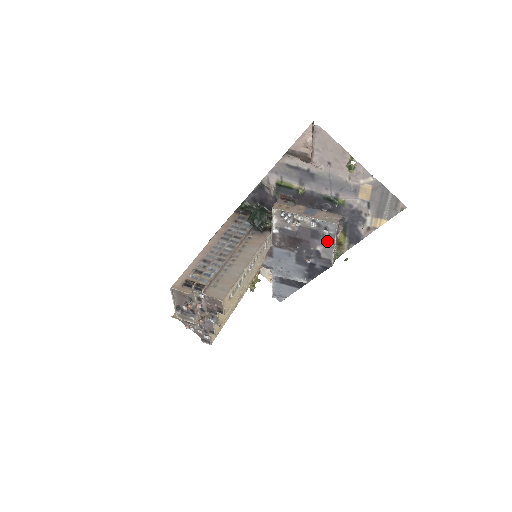
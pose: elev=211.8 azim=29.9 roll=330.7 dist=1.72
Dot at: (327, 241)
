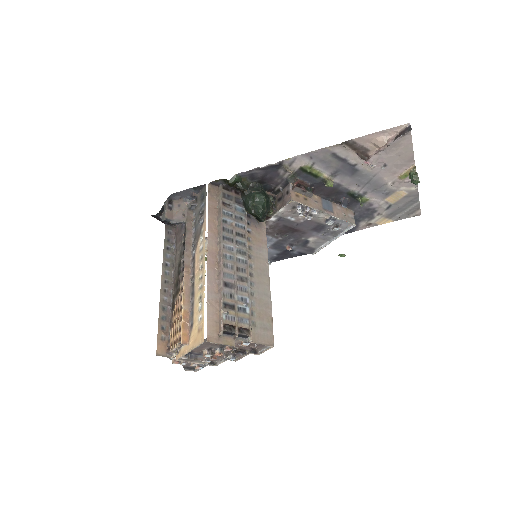
Dot at: (327, 235)
